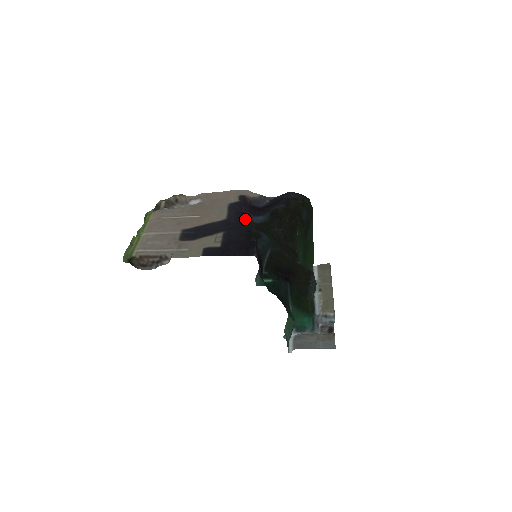
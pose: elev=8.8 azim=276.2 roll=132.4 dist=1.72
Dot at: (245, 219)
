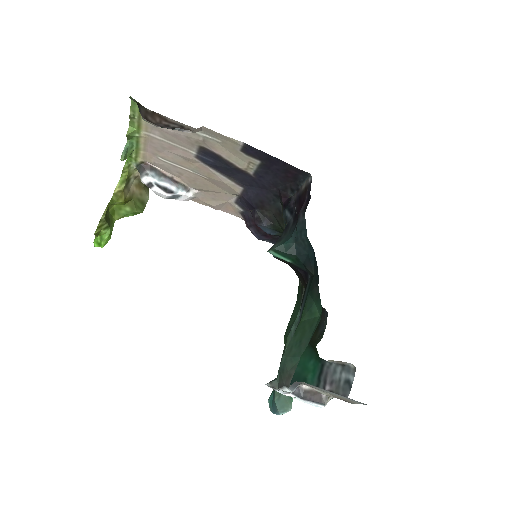
Dot at: (259, 209)
